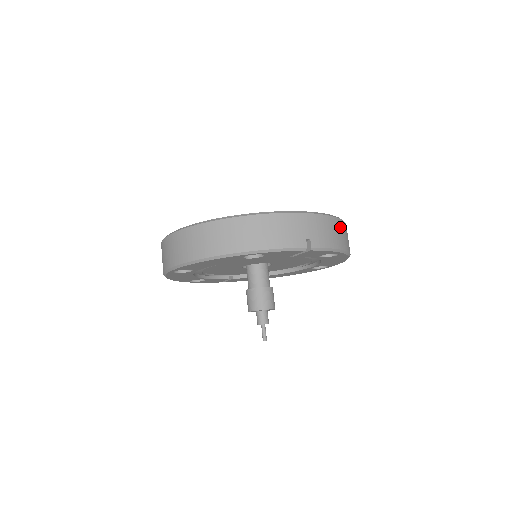
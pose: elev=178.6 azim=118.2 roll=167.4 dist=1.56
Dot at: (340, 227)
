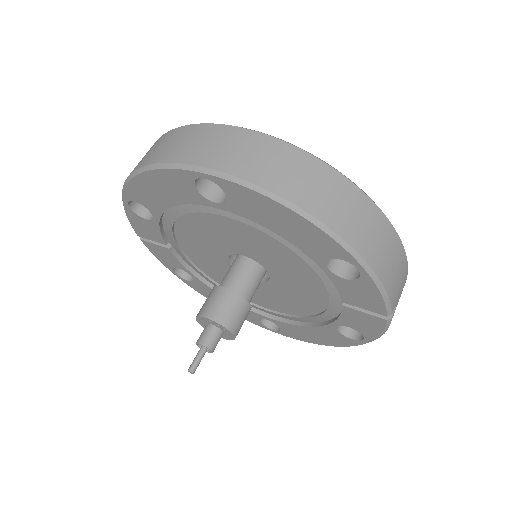
Dot at: occluded
